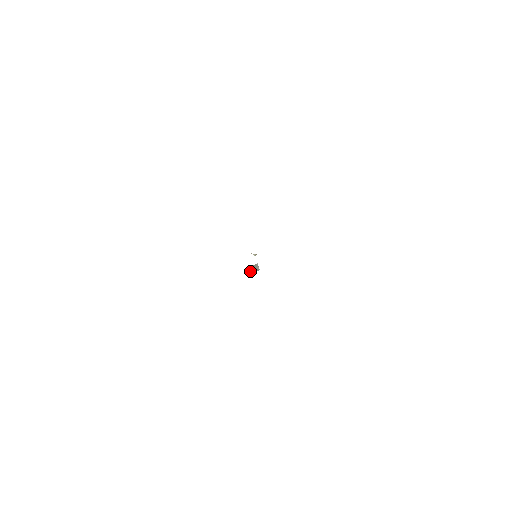
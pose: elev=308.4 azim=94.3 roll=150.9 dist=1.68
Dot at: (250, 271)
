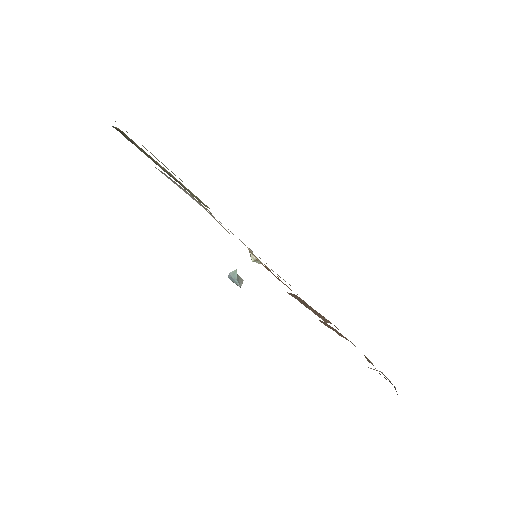
Dot at: (230, 275)
